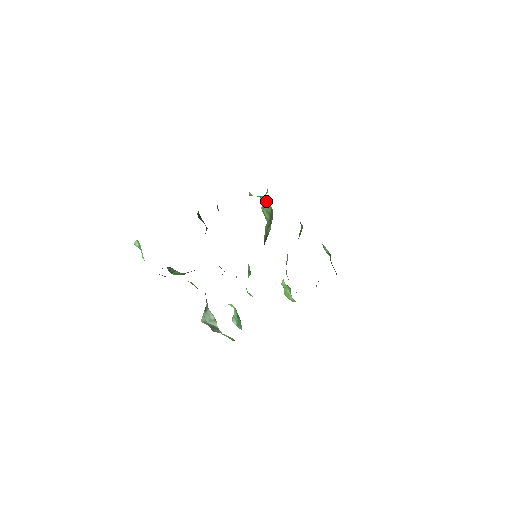
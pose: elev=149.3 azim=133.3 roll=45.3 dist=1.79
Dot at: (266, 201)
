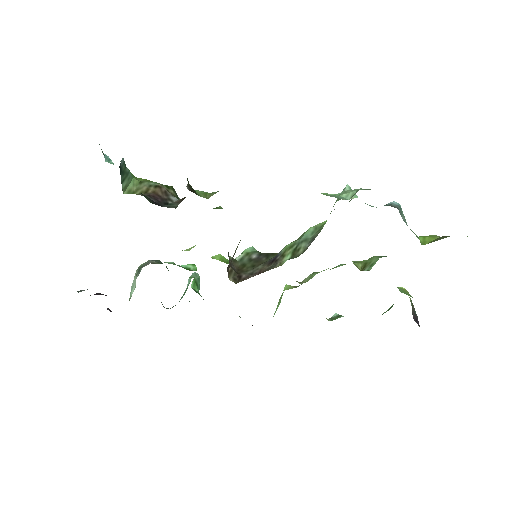
Dot at: occluded
